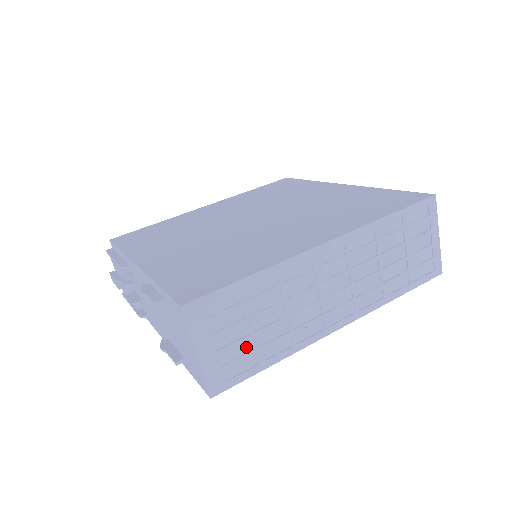
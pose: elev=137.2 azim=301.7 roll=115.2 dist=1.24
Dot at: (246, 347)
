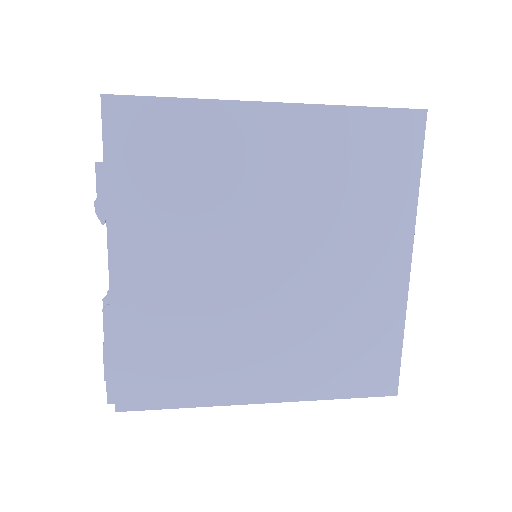
Dot at: occluded
